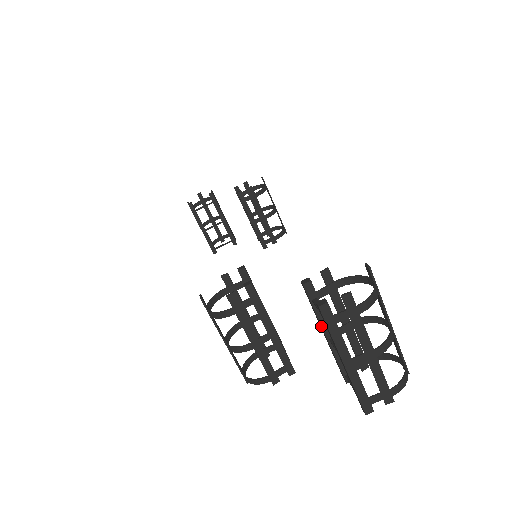
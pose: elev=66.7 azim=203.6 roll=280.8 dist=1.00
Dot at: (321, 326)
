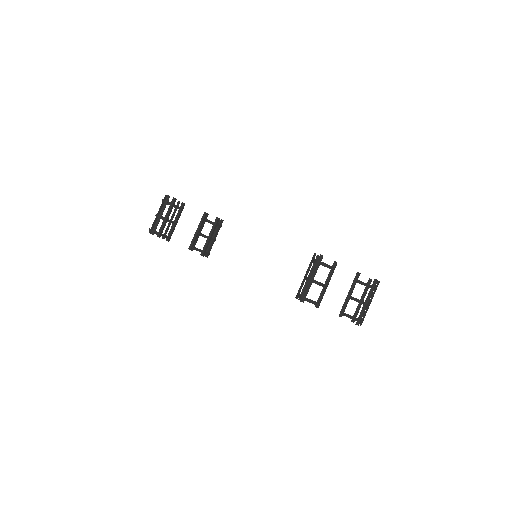
Dot at: occluded
